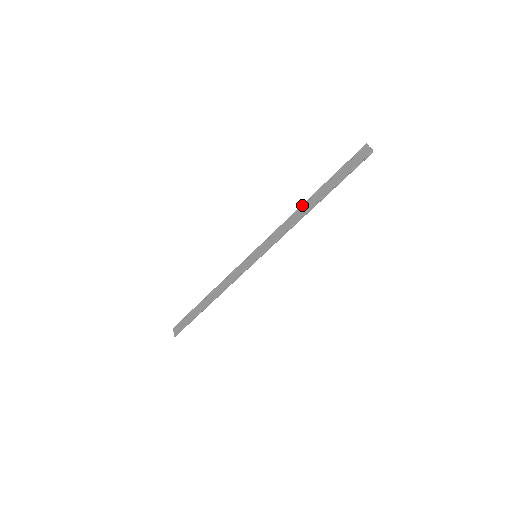
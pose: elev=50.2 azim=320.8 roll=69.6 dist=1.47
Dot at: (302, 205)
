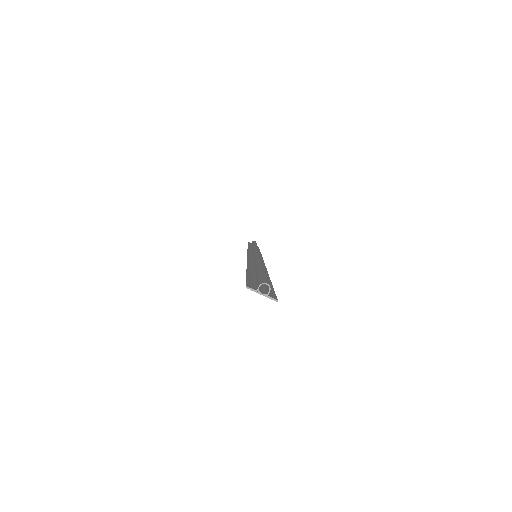
Dot at: occluded
